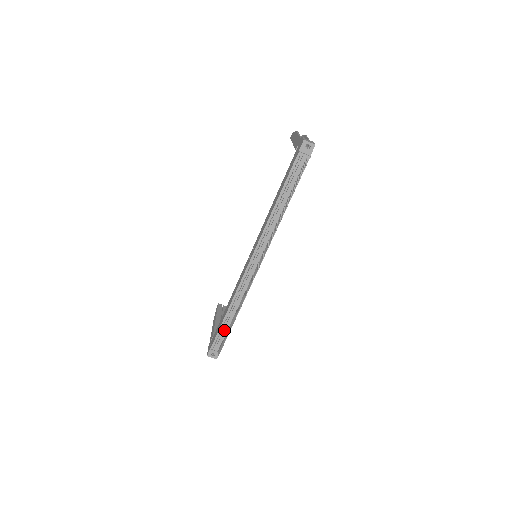
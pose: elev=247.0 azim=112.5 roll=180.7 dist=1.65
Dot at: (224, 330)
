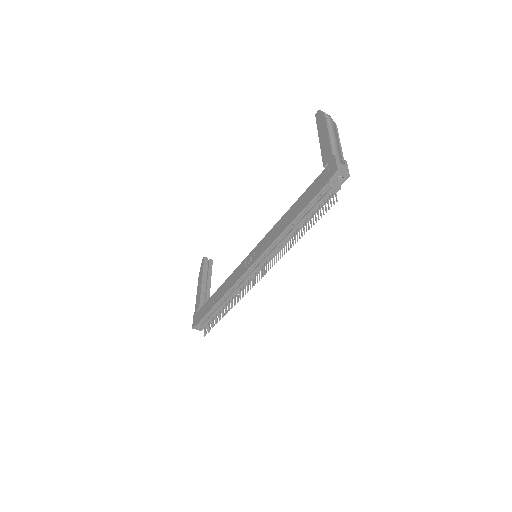
Dot at: (213, 314)
